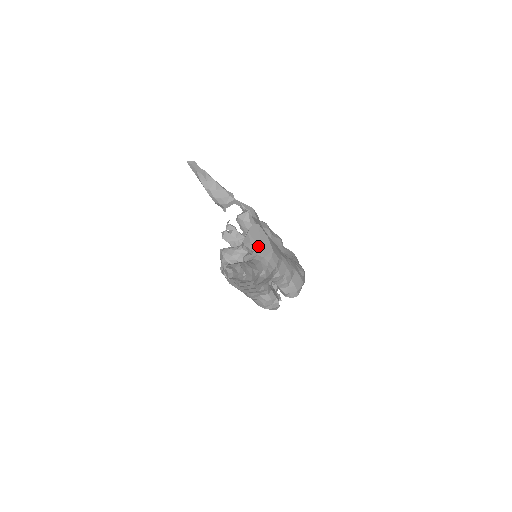
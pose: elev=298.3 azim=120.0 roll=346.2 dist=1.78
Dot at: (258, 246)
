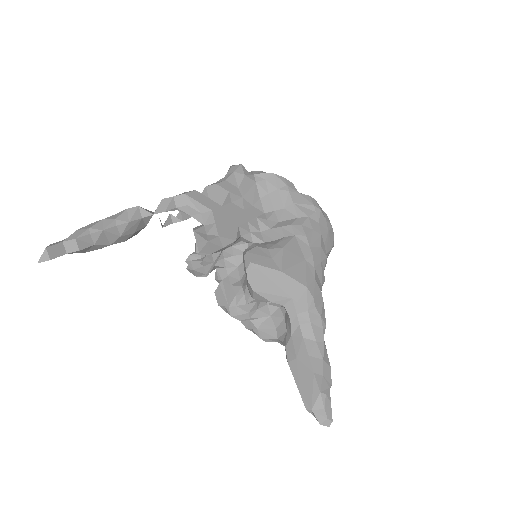
Dot at: (285, 300)
